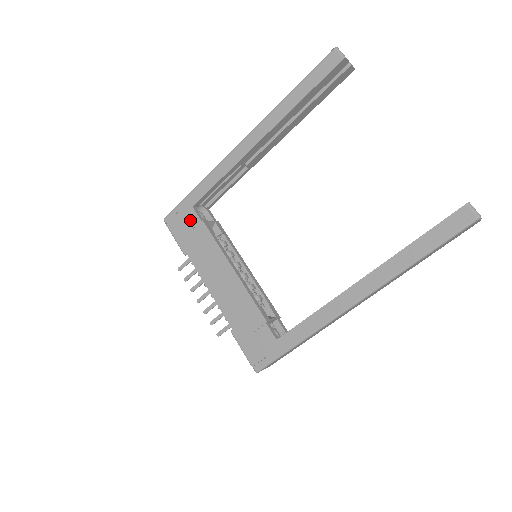
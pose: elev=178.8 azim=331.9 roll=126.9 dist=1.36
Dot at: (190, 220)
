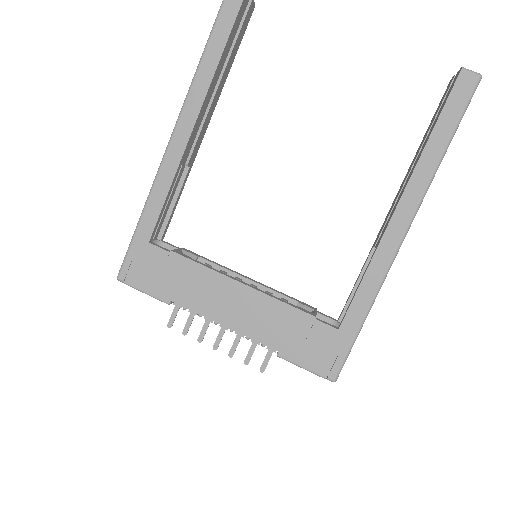
Dot at: (154, 259)
